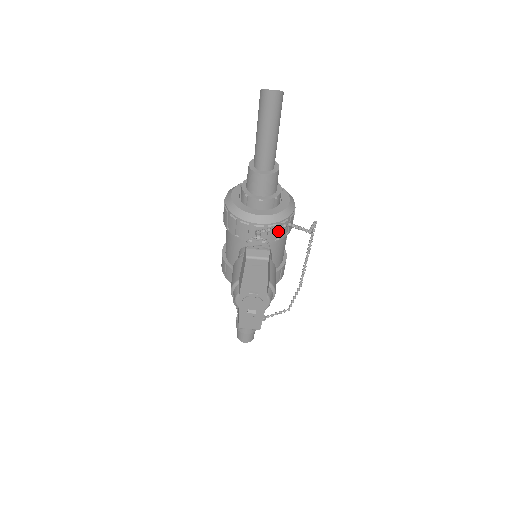
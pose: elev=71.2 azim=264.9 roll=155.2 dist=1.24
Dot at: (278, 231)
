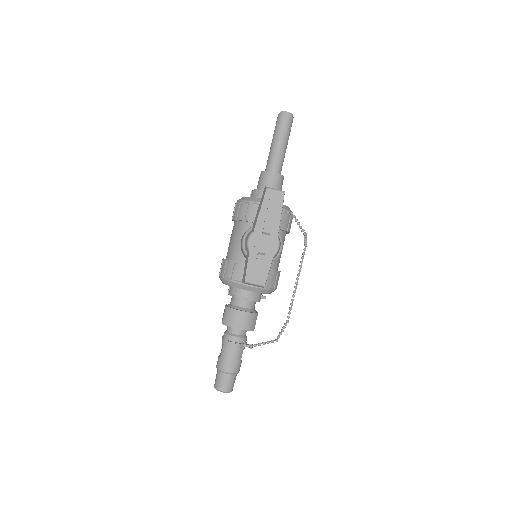
Dot at: (281, 219)
